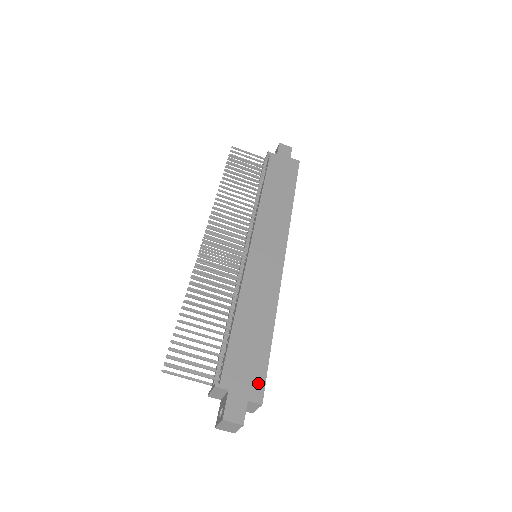
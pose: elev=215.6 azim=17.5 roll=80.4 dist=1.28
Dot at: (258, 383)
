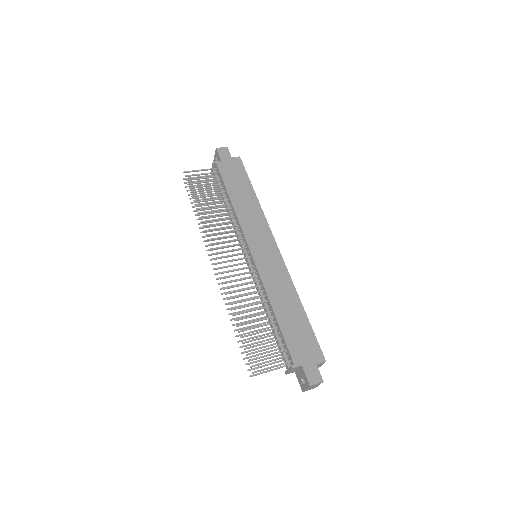
Dot at: (316, 349)
